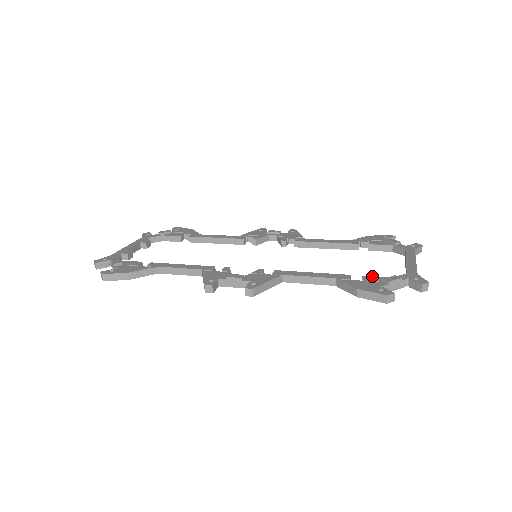
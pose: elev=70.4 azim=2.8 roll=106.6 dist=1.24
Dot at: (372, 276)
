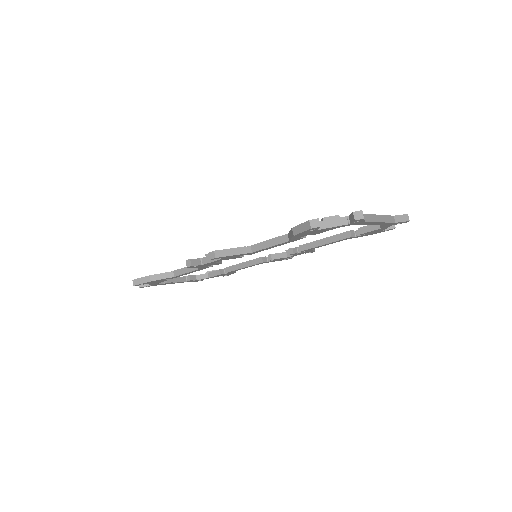
Dot at: occluded
